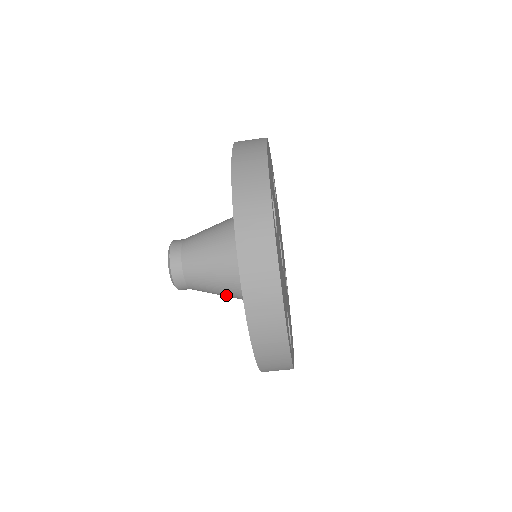
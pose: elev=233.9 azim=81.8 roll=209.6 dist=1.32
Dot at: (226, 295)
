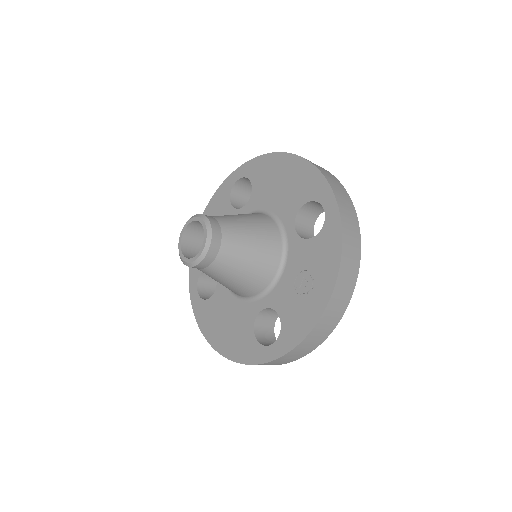
Dot at: occluded
